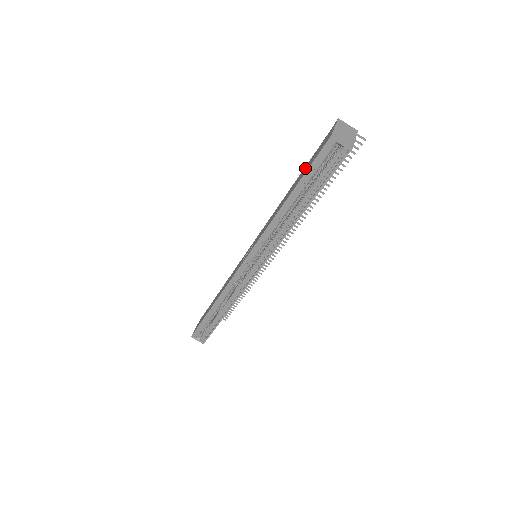
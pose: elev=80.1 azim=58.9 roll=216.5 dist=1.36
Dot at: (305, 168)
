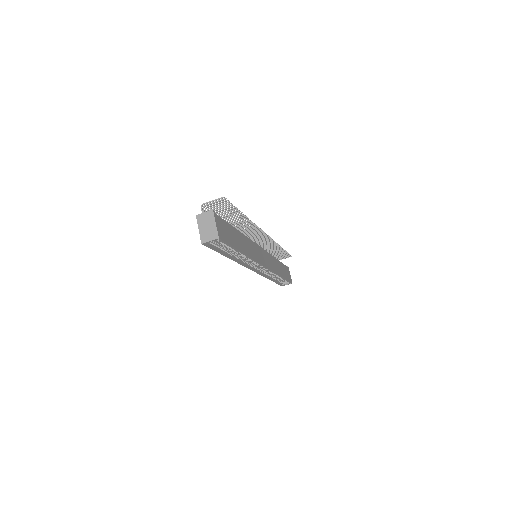
Dot at: occluded
